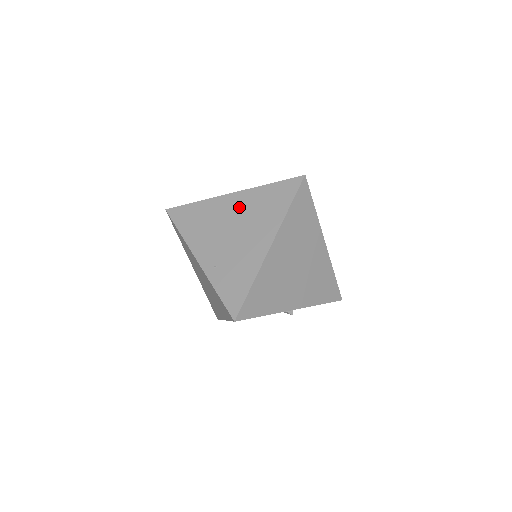
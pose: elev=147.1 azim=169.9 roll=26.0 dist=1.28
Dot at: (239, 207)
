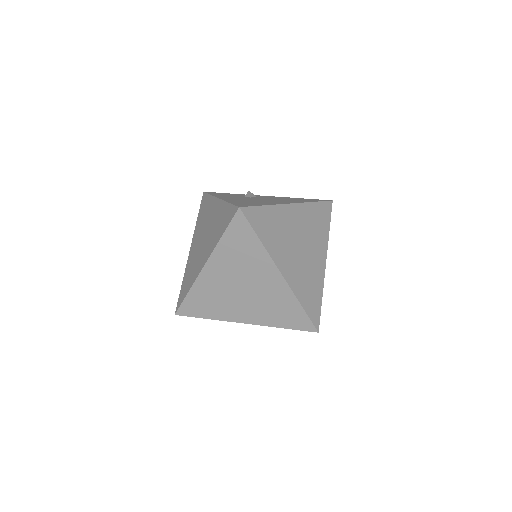
Dot at: (214, 216)
